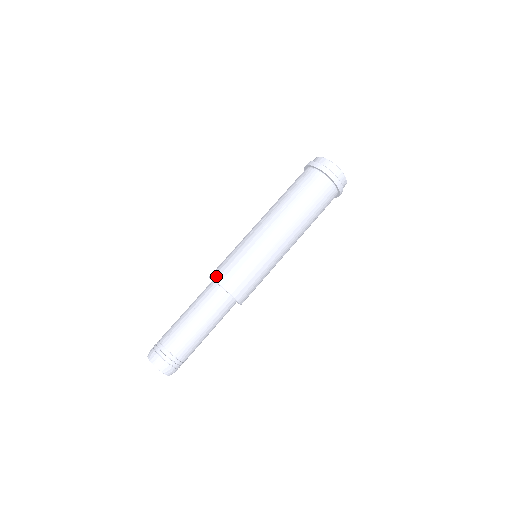
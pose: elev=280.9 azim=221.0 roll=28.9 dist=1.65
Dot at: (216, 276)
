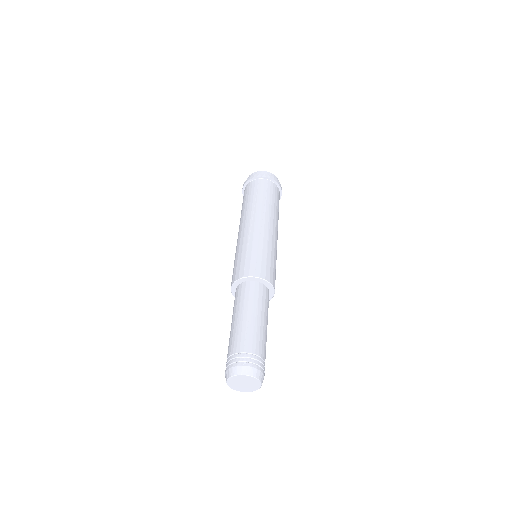
Dot at: (251, 273)
